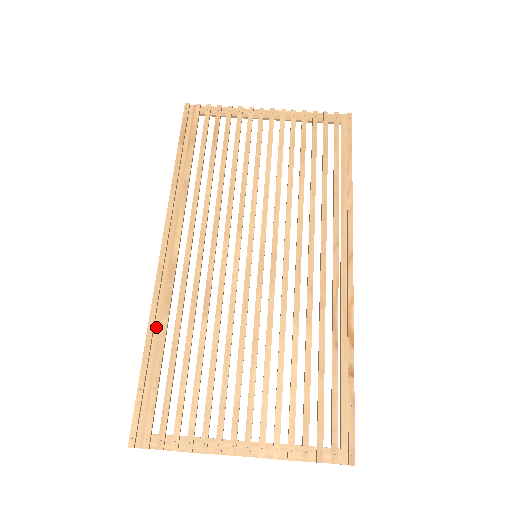
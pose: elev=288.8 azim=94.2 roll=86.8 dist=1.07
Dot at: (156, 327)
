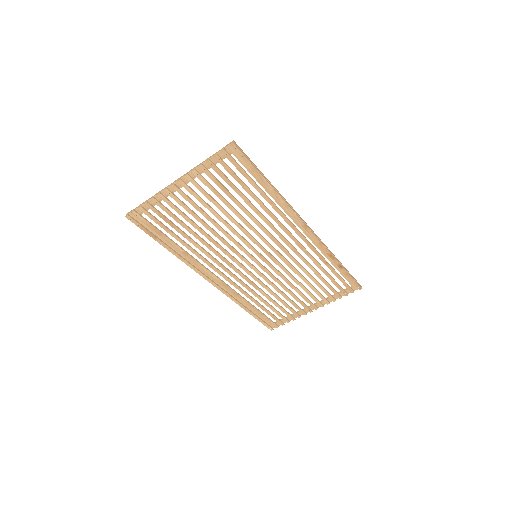
Dot at: (241, 302)
